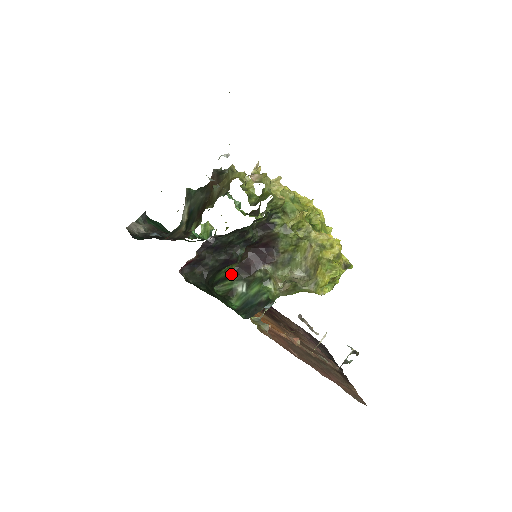
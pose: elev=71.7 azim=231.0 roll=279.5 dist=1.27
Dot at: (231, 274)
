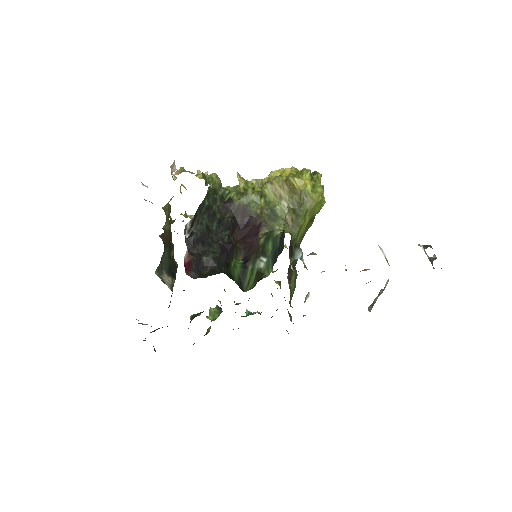
Dot at: (243, 266)
